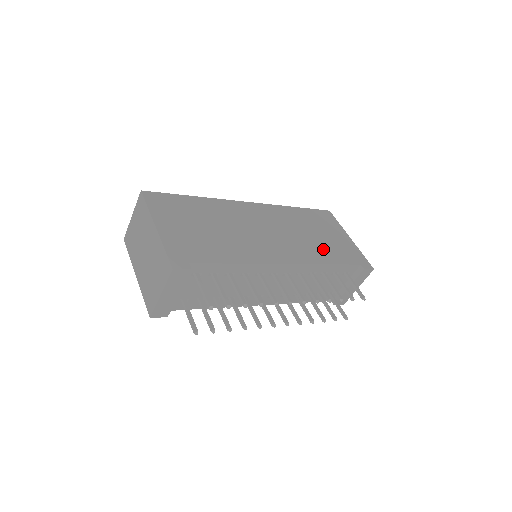
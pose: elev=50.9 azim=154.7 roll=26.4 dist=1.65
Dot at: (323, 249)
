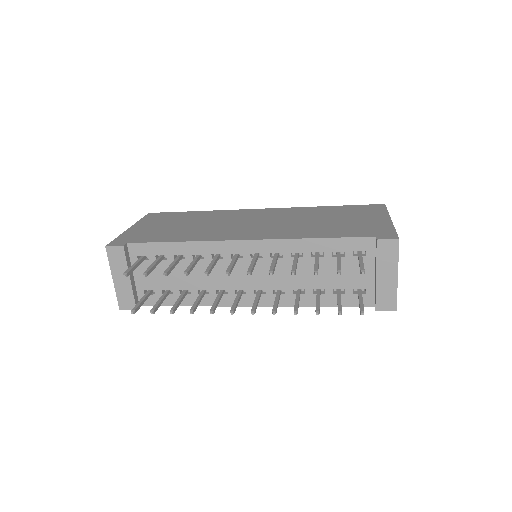
Dot at: (322, 229)
